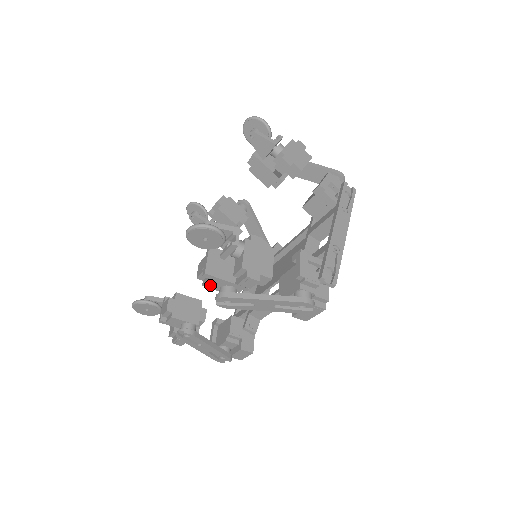
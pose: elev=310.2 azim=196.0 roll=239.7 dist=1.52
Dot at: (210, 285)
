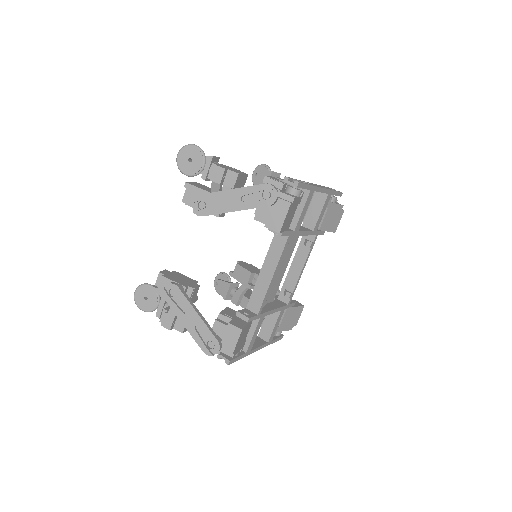
Dot at: (191, 201)
